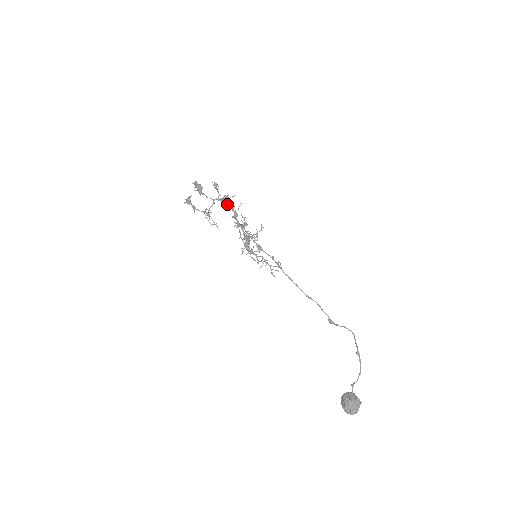
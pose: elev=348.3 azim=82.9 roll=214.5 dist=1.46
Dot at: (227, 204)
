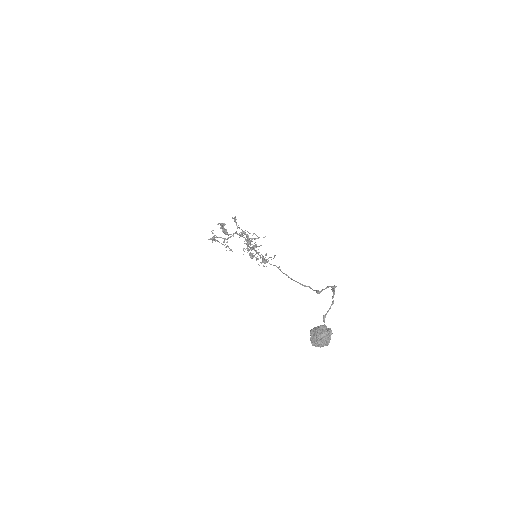
Dot at: (242, 232)
